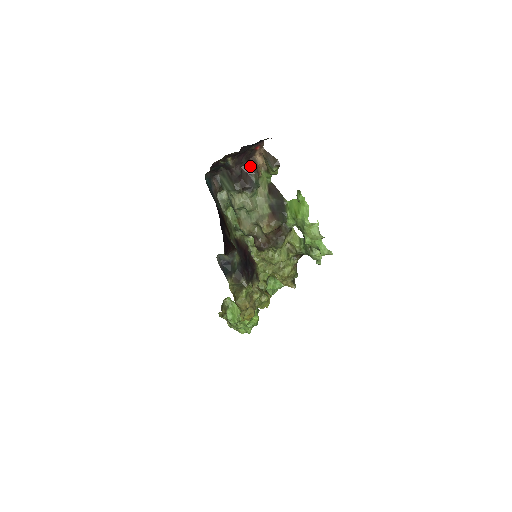
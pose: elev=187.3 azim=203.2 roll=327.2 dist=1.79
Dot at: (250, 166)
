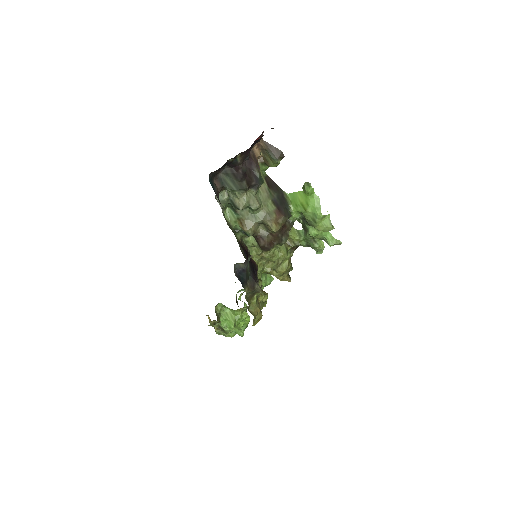
Dot at: (252, 160)
